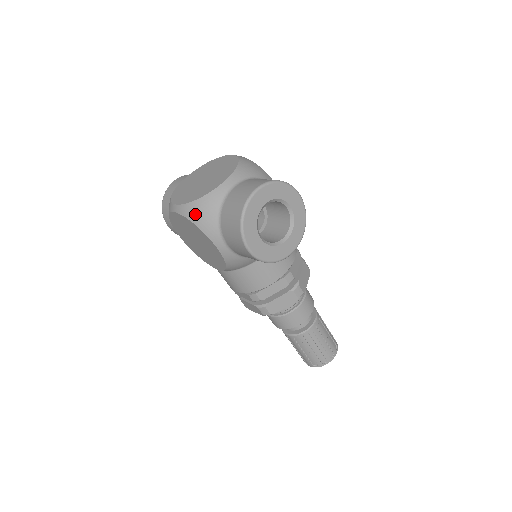
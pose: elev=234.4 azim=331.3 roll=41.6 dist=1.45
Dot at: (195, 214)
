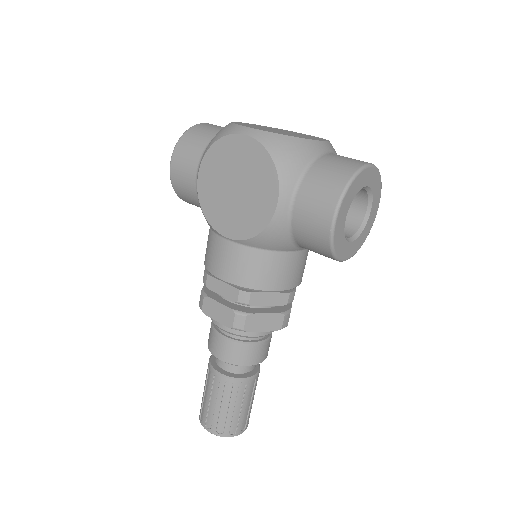
Dot at: (280, 148)
